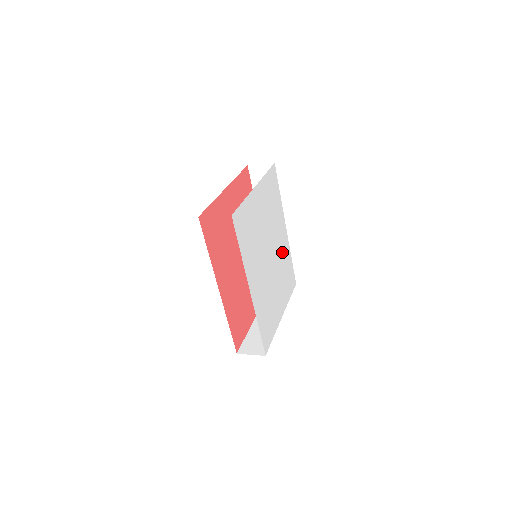
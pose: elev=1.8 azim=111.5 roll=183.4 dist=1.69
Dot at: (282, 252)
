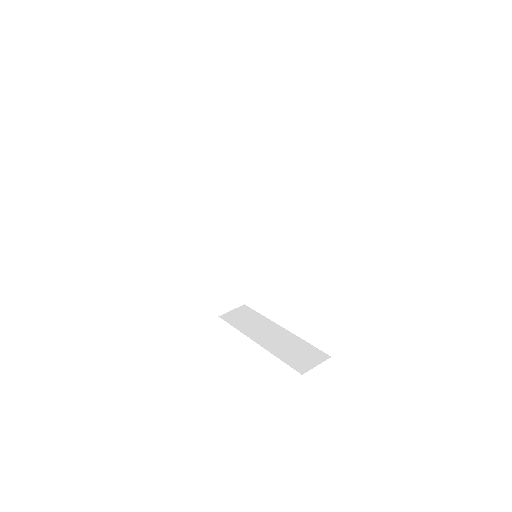
Dot at: occluded
